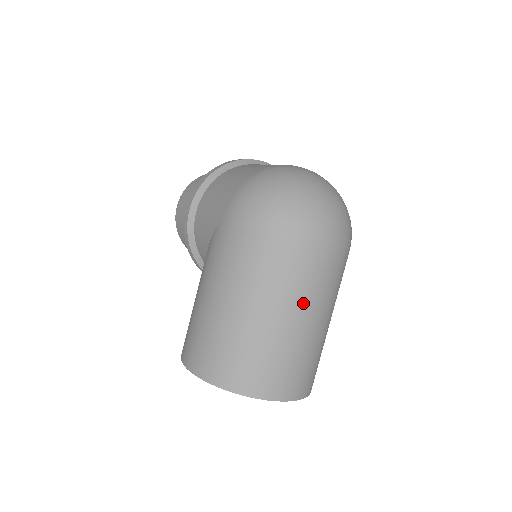
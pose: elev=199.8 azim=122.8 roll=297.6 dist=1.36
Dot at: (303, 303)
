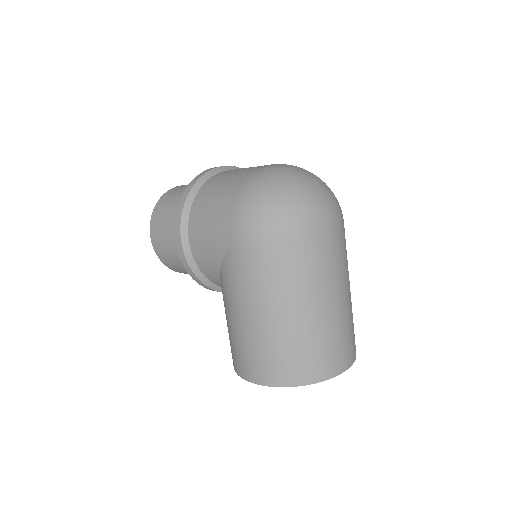
Dot at: (334, 286)
